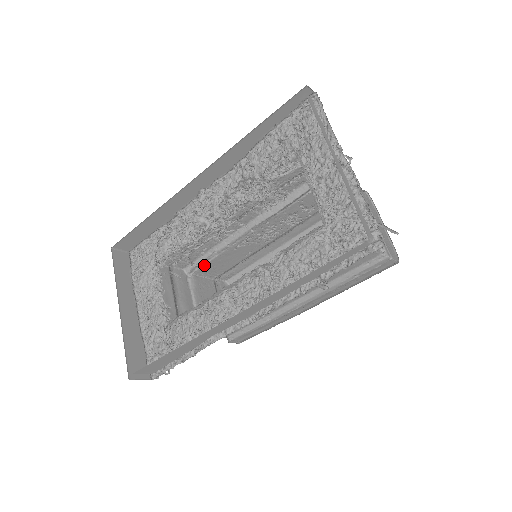
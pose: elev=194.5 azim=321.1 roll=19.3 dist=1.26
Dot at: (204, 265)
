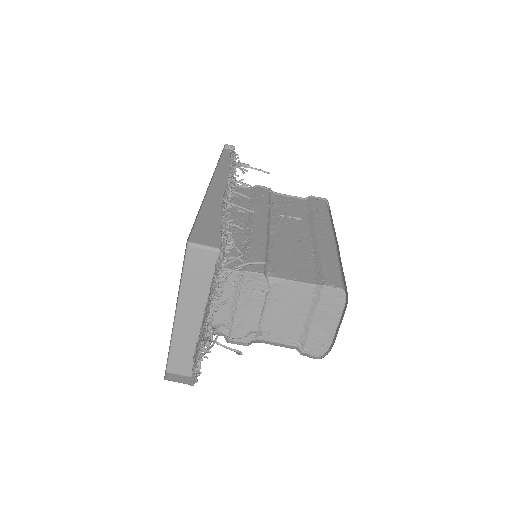
Dot at: occluded
